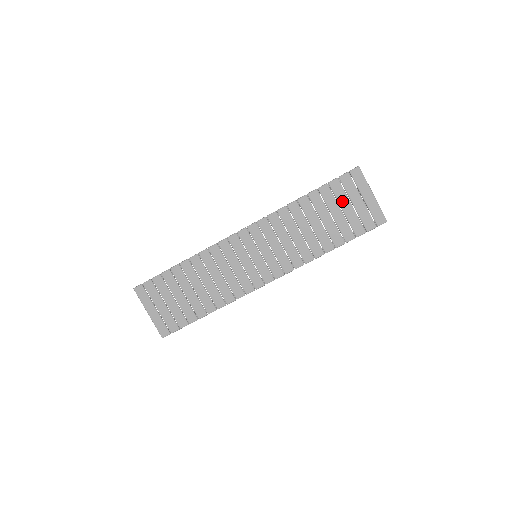
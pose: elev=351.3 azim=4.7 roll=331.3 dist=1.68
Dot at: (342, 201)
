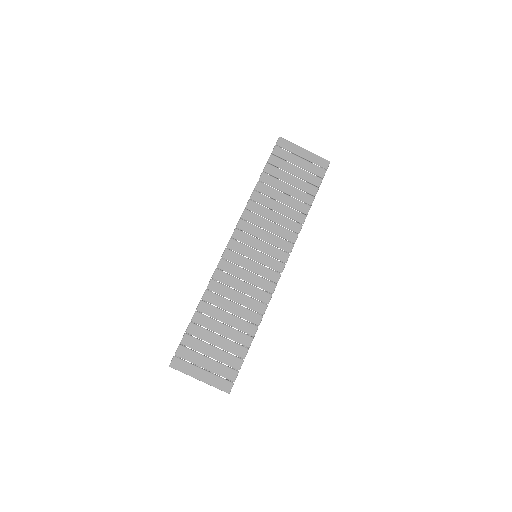
Dot at: (288, 168)
